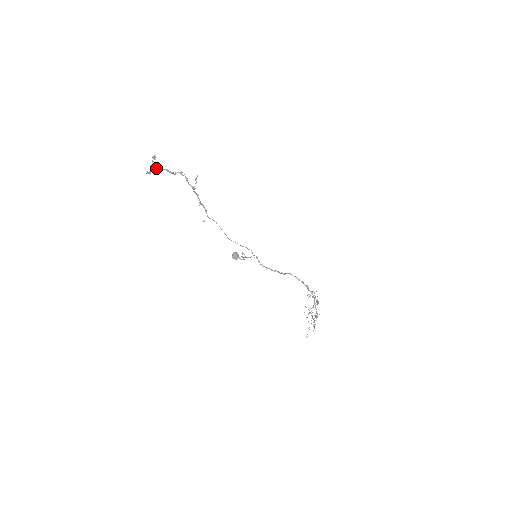
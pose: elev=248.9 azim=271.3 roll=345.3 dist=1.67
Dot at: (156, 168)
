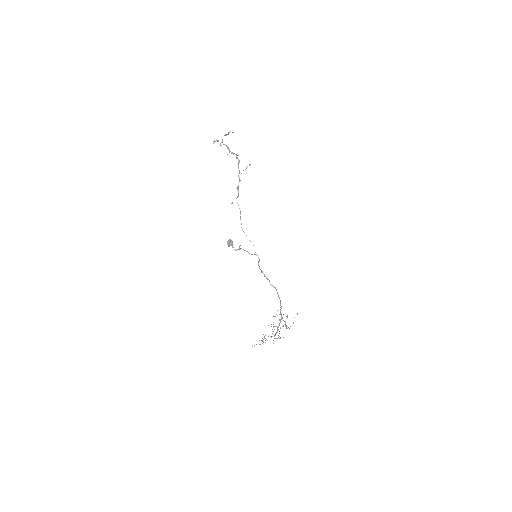
Dot at: (222, 141)
